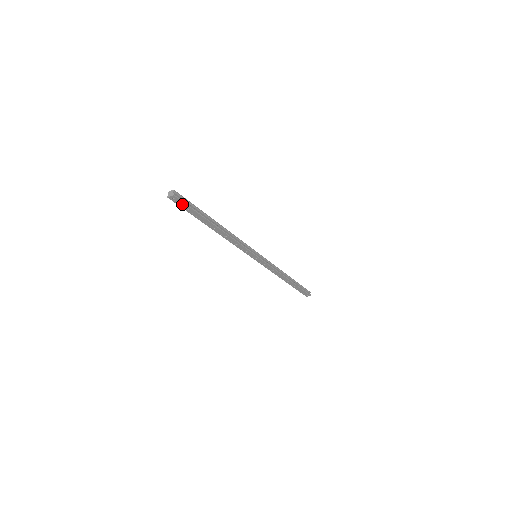
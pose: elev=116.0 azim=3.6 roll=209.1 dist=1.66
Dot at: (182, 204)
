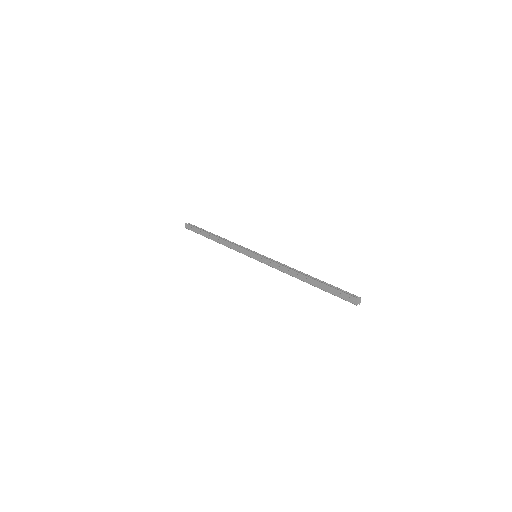
Dot at: (191, 228)
